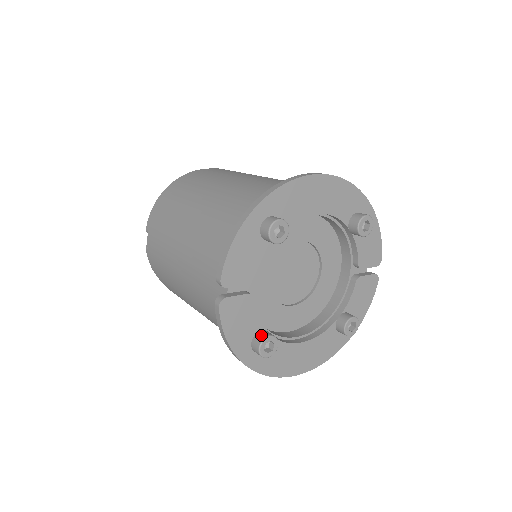
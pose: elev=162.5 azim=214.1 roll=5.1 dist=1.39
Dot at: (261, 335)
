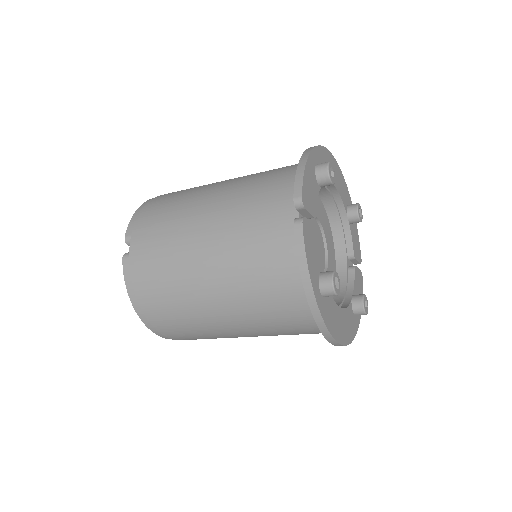
Dot at: (327, 271)
